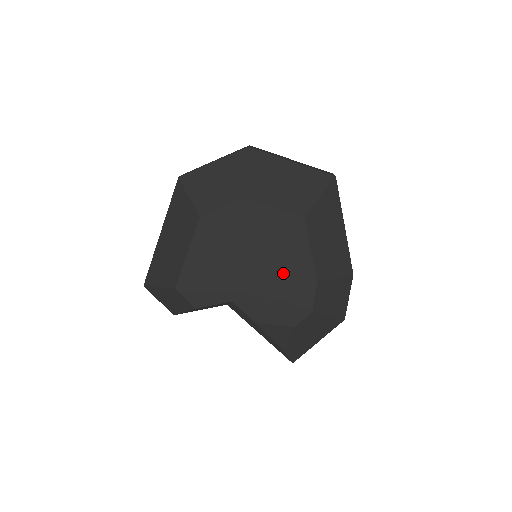
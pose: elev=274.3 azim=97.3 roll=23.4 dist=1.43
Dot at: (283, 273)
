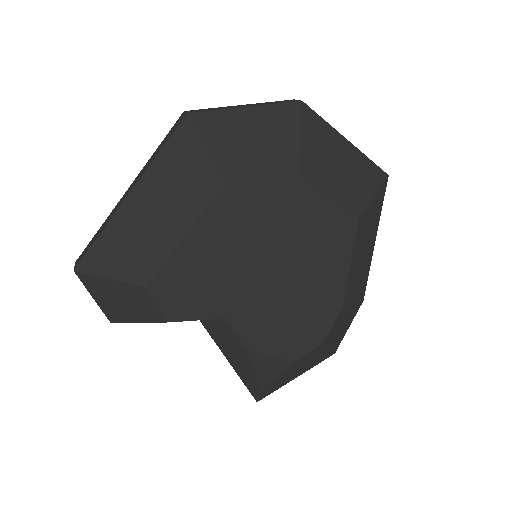
Dot at: (307, 289)
